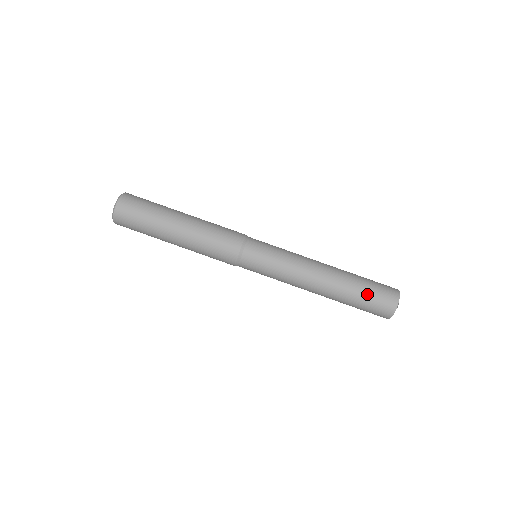
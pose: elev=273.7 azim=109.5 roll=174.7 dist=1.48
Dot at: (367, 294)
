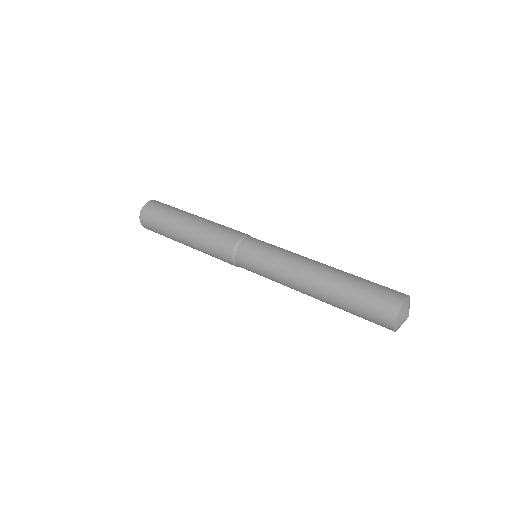
Dot at: (364, 291)
